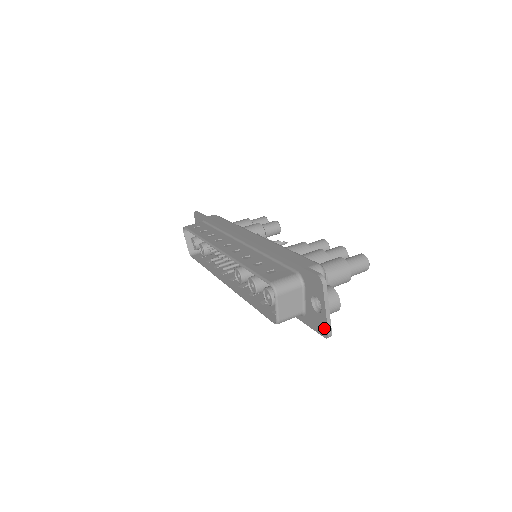
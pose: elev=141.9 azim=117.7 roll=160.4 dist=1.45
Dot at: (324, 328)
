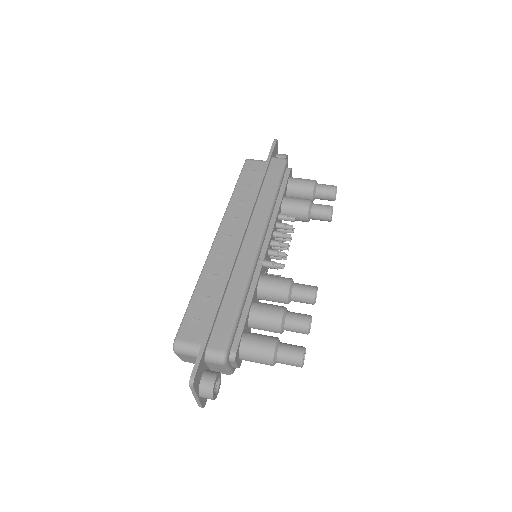
Dot at: occluded
